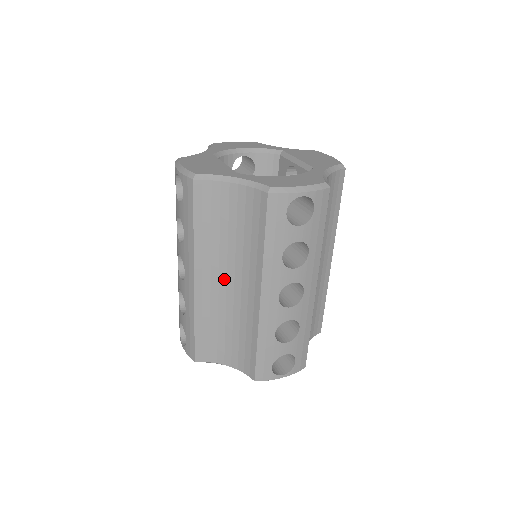
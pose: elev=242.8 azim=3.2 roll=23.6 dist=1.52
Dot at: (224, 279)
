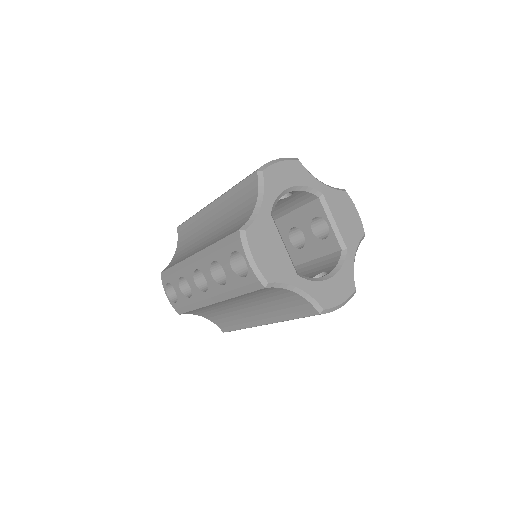
Dot at: (239, 305)
